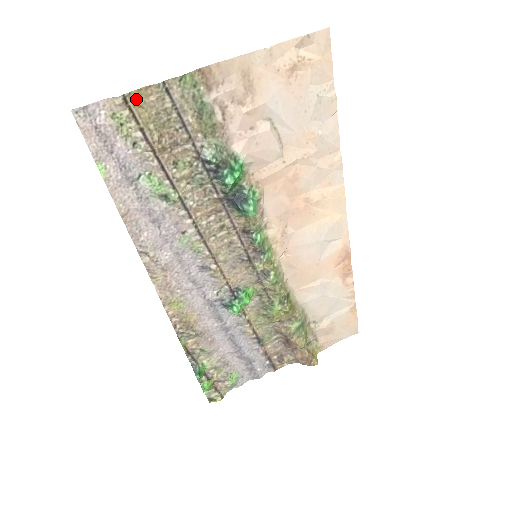
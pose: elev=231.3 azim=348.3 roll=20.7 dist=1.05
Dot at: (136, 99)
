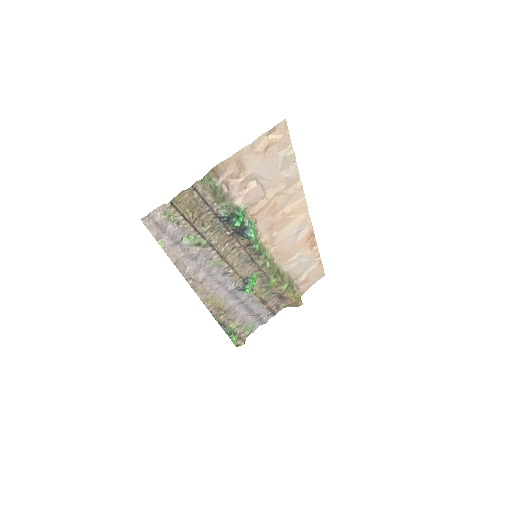
Dot at: (177, 200)
